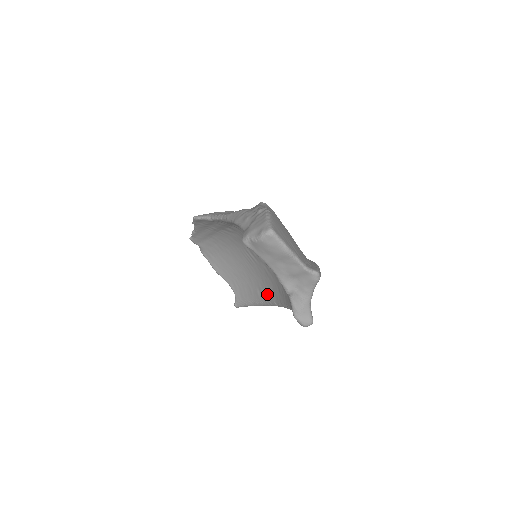
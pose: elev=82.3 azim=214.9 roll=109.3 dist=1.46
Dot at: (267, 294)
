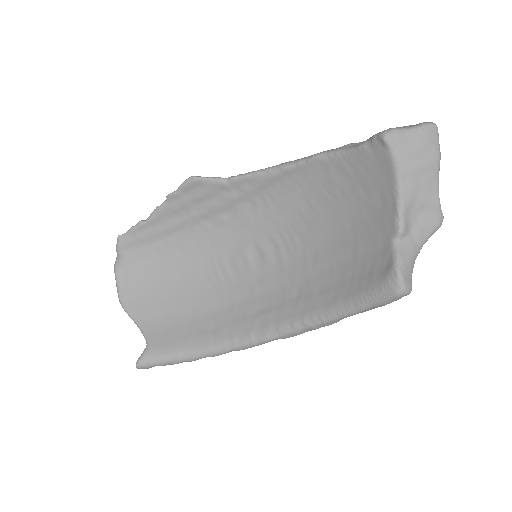
Dot at: (235, 327)
